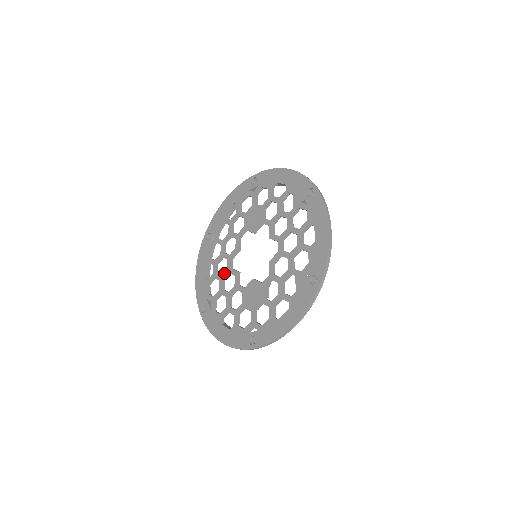
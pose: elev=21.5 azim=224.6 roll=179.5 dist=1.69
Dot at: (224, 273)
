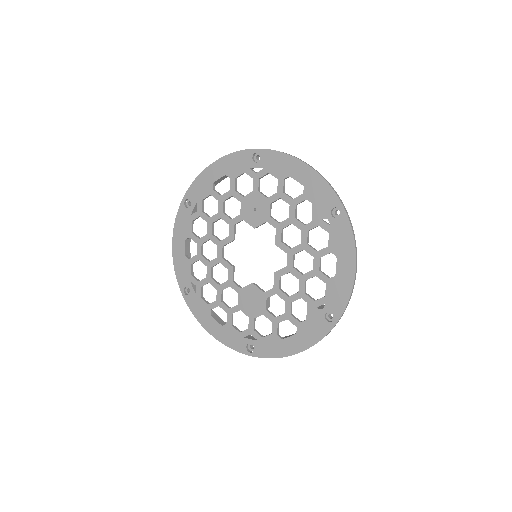
Dot at: (213, 260)
